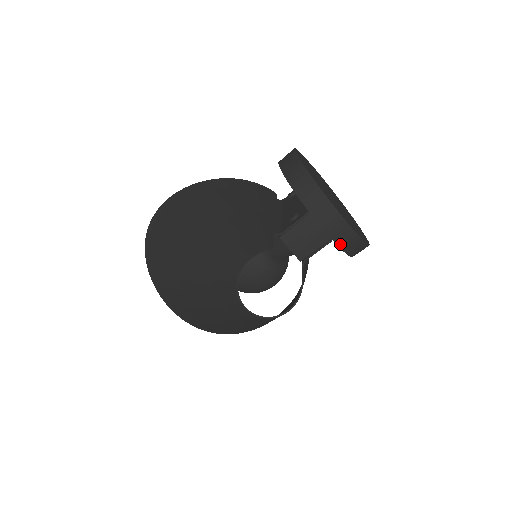
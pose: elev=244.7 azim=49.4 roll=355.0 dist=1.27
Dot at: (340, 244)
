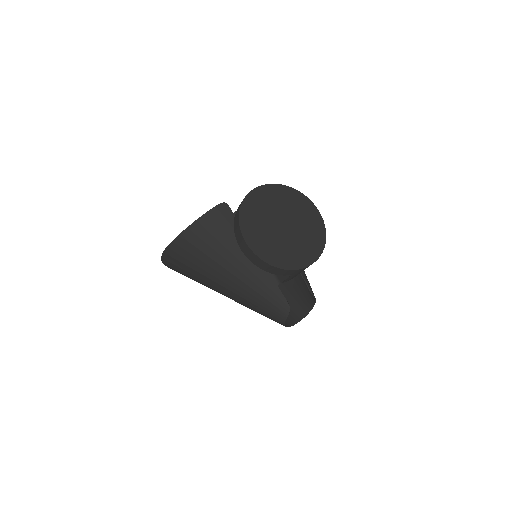
Dot at: occluded
